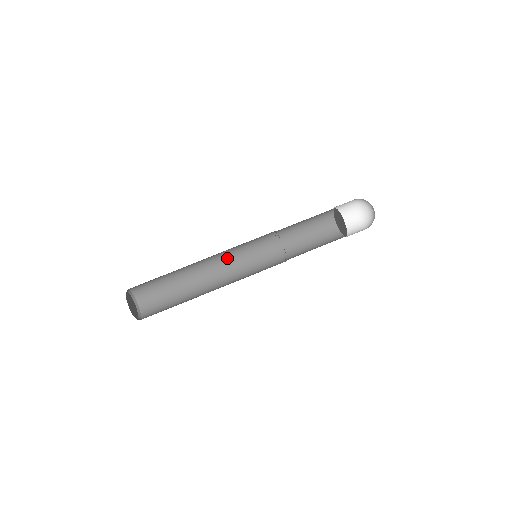
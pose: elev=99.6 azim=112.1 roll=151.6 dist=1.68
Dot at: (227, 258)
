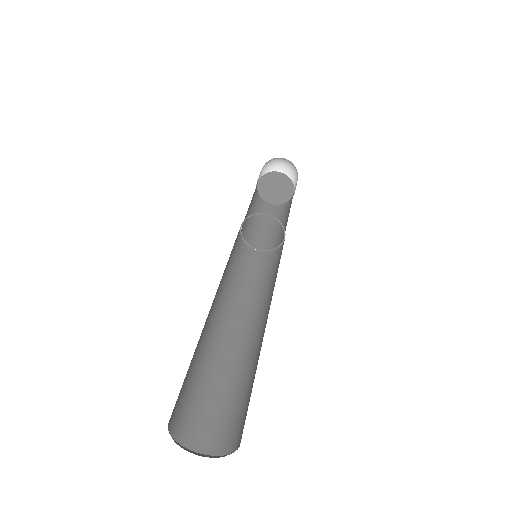
Dot at: (228, 294)
